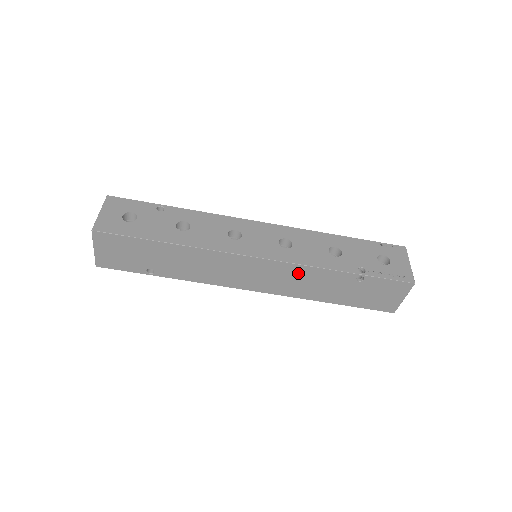
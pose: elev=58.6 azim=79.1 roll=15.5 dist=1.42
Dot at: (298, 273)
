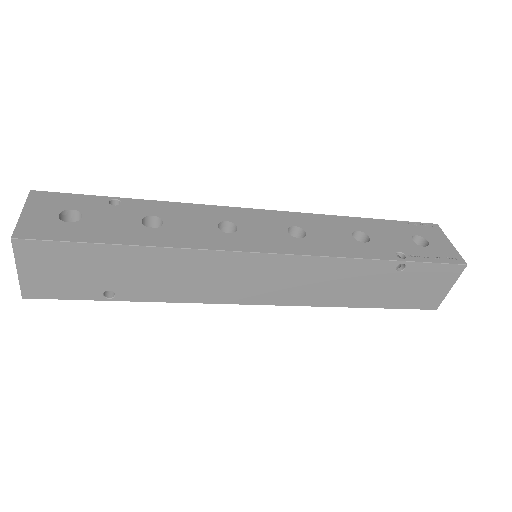
Dot at: (321, 270)
